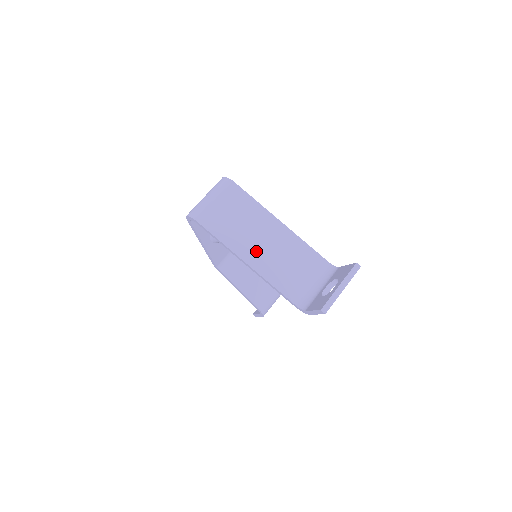
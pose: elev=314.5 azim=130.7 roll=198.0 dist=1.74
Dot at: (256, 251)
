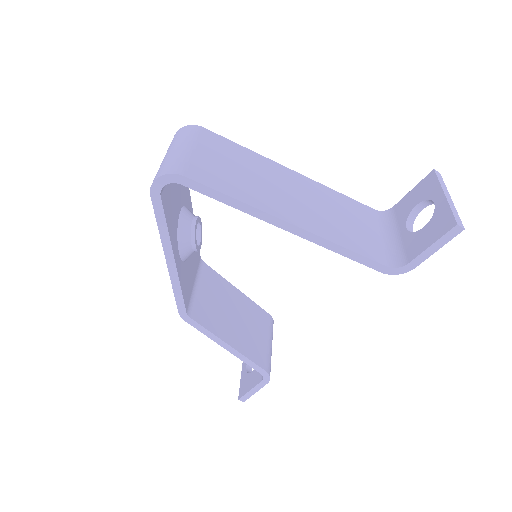
Dot at: (291, 207)
